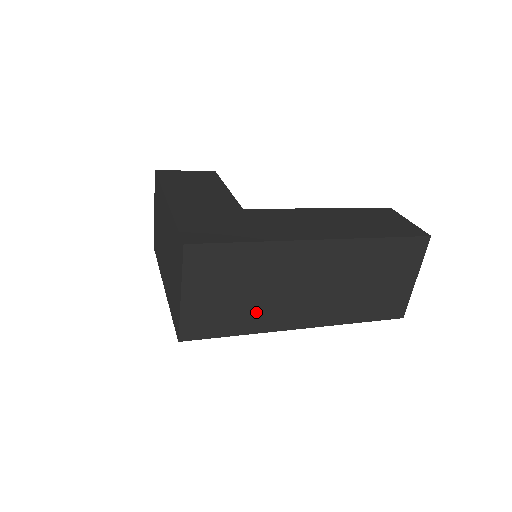
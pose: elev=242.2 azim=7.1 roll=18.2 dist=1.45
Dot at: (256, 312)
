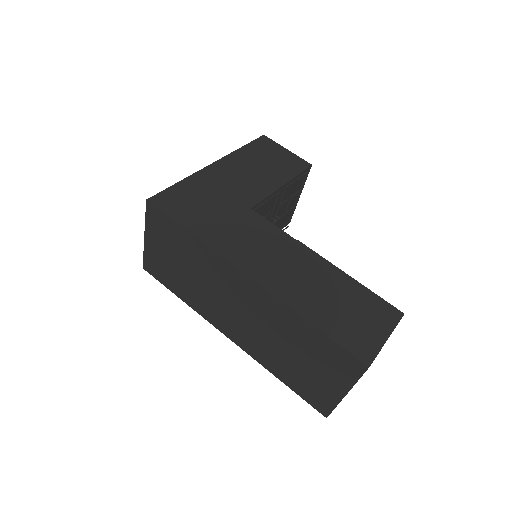
Dot at: (194, 293)
